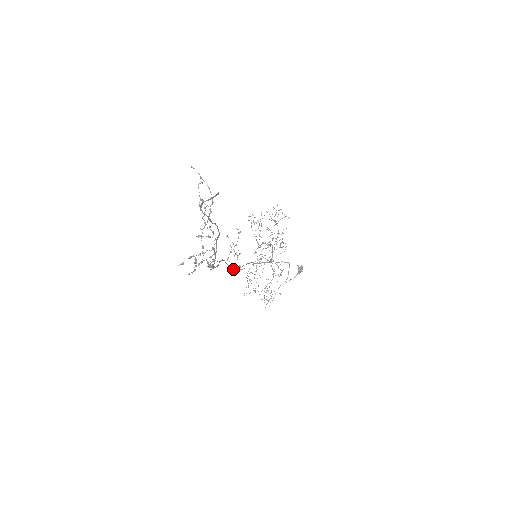
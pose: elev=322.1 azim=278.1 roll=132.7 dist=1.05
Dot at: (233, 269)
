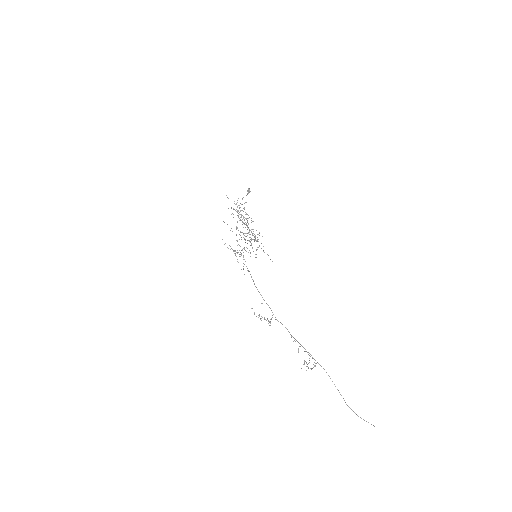
Dot at: occluded
